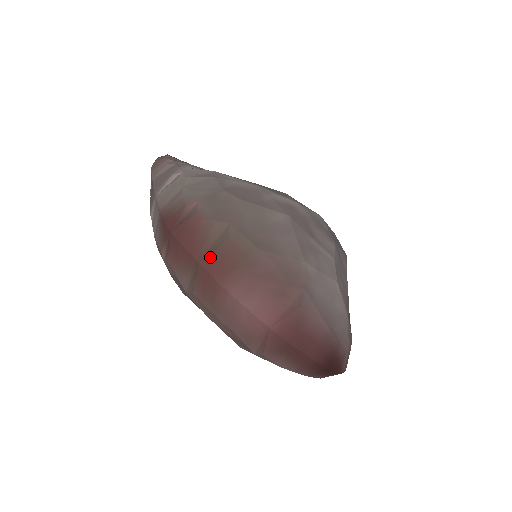
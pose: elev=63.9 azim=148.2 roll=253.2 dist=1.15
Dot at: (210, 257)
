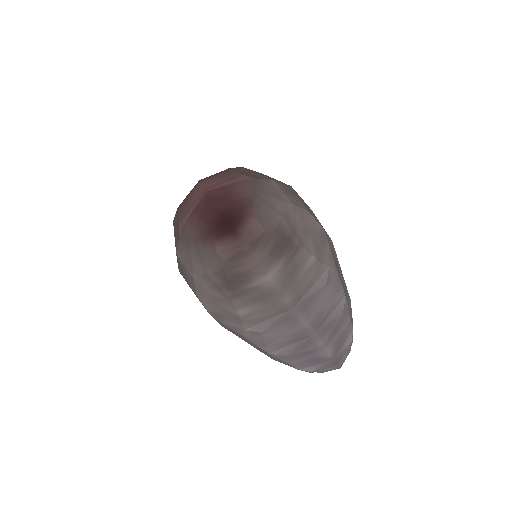
Dot at: occluded
